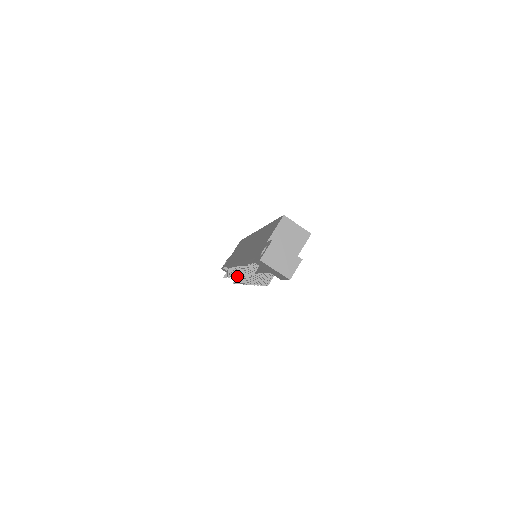
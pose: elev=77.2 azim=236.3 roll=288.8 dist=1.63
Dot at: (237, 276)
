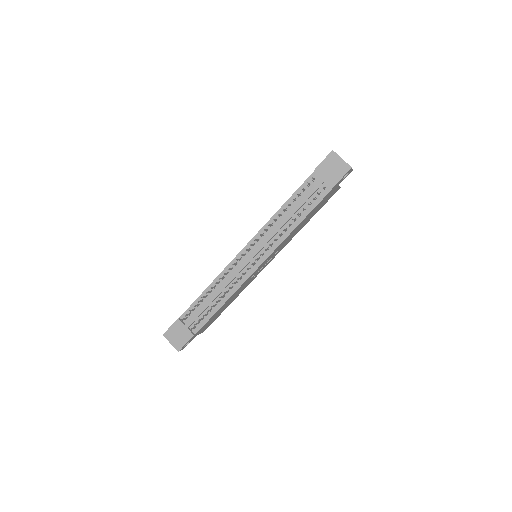
Dot at: (255, 239)
